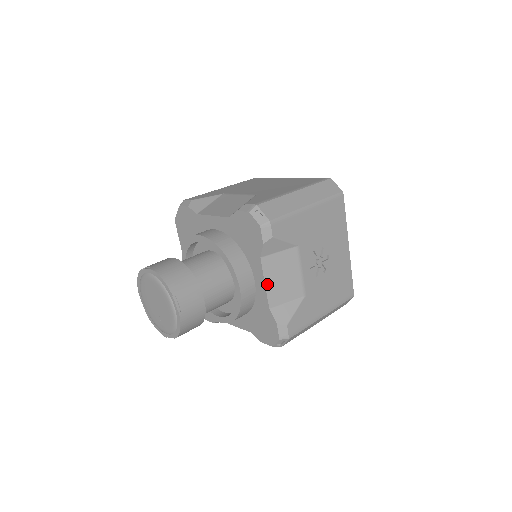
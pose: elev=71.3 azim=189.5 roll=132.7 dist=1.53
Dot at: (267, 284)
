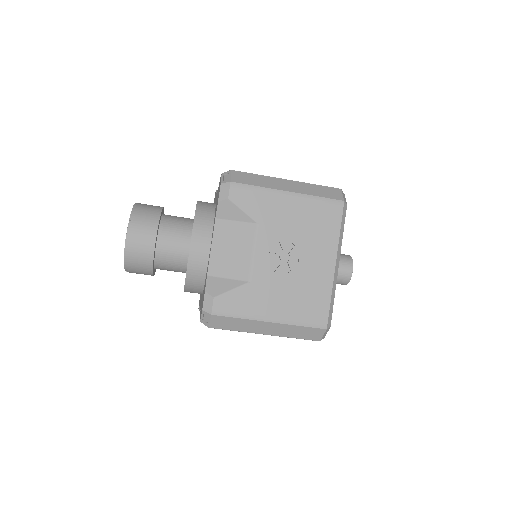
Dot at: (213, 248)
